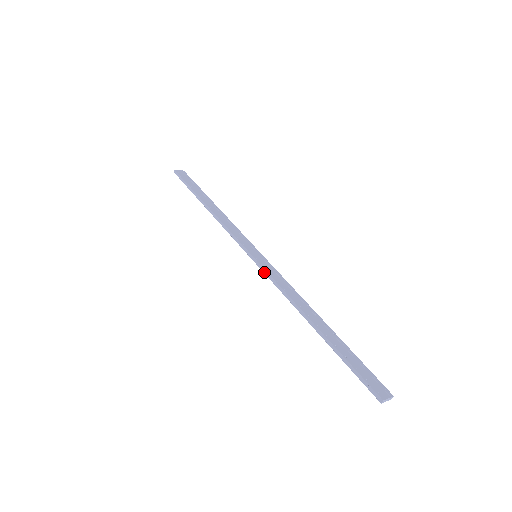
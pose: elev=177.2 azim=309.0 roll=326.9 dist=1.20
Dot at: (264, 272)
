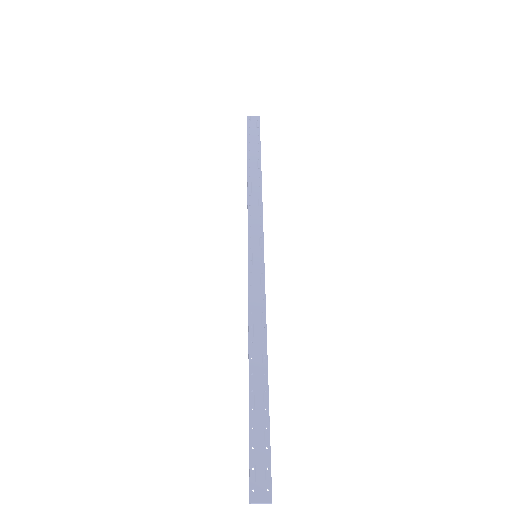
Dot at: (248, 281)
